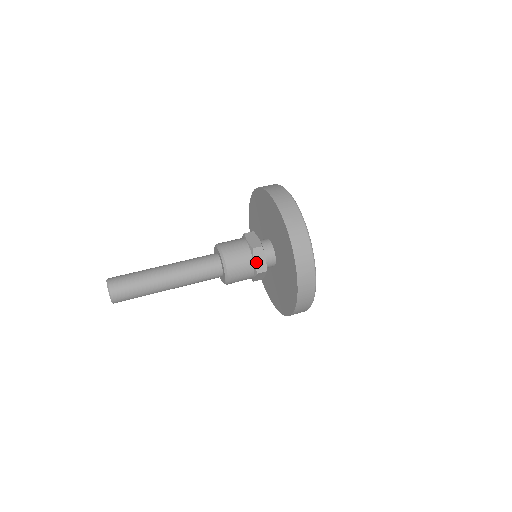
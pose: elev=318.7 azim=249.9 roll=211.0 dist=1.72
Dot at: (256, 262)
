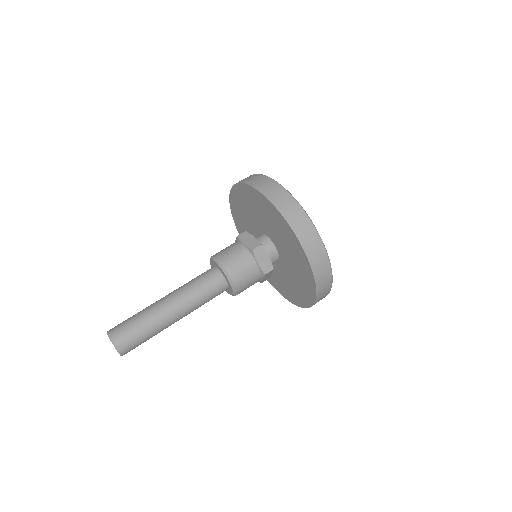
Dot at: (263, 279)
